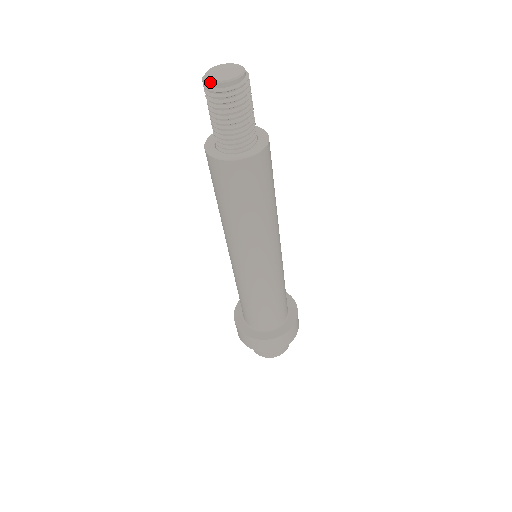
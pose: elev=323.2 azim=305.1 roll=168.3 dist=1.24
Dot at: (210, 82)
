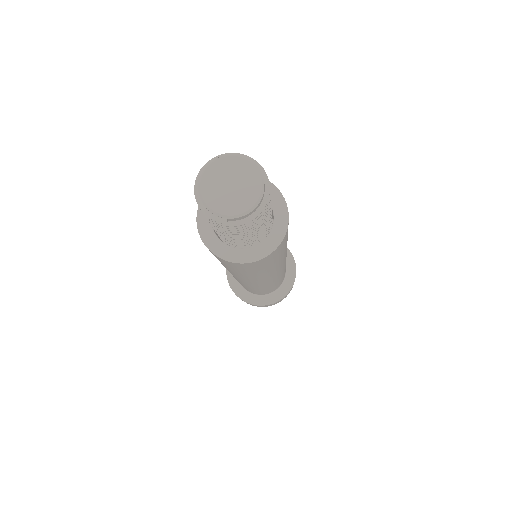
Dot at: (226, 219)
